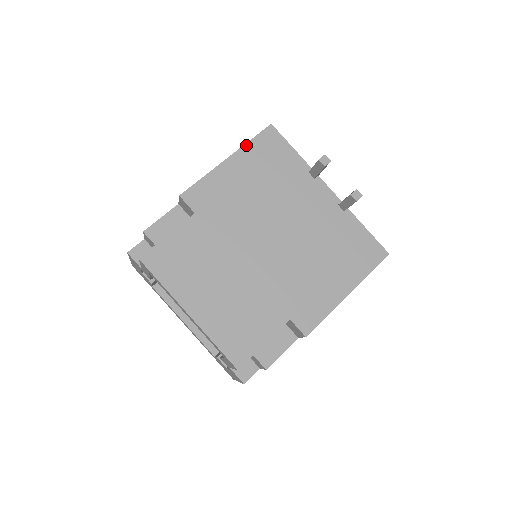
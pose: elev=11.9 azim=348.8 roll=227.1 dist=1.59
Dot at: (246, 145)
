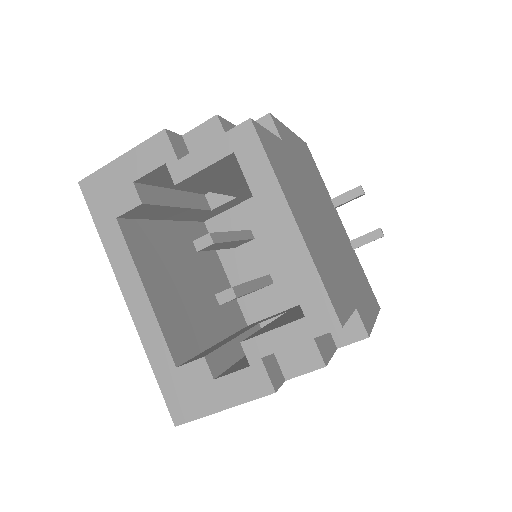
Dot at: (298, 137)
